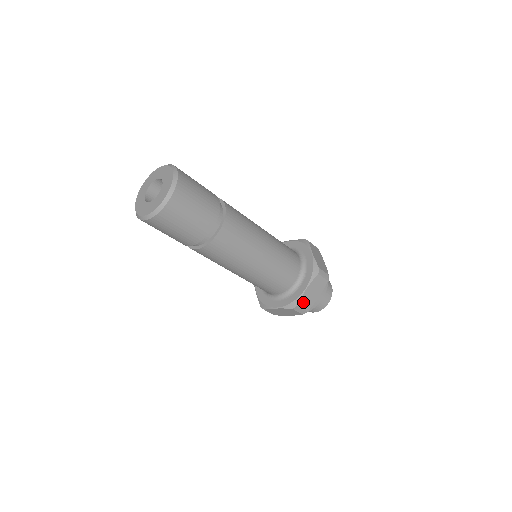
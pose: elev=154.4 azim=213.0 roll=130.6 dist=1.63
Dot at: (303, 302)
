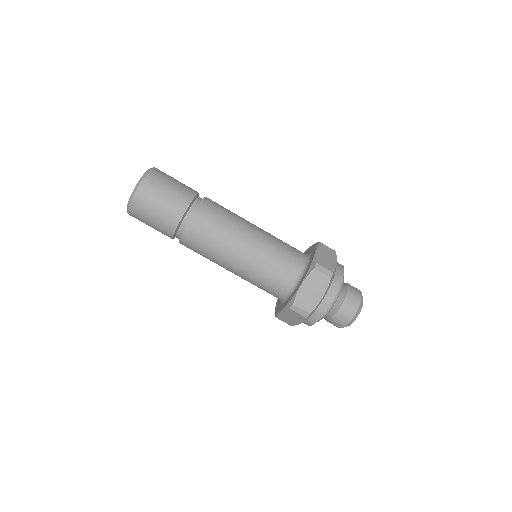
Dot at: (300, 301)
